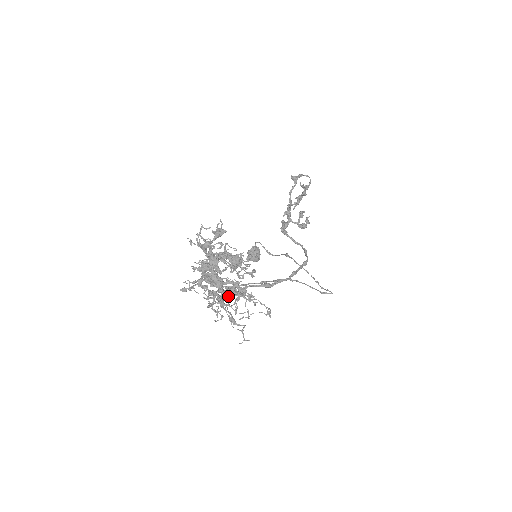
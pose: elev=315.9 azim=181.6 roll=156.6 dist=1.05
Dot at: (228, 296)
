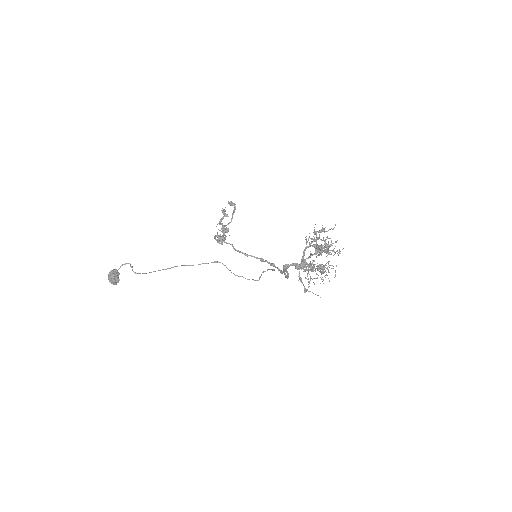
Dot at: (324, 269)
